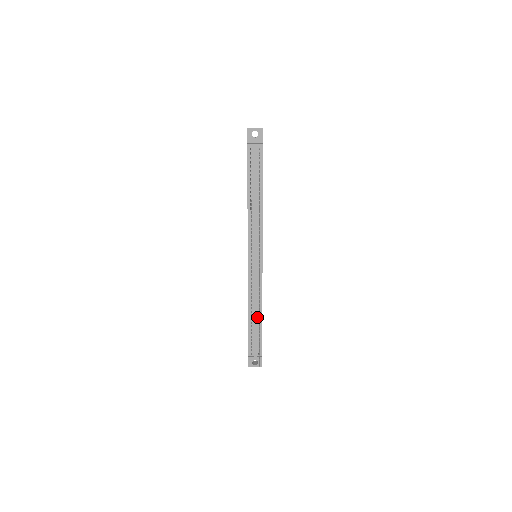
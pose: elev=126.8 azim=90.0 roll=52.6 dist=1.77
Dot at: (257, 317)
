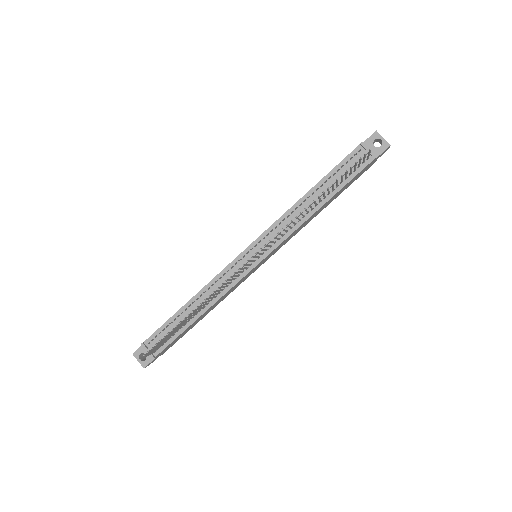
Dot at: occluded
